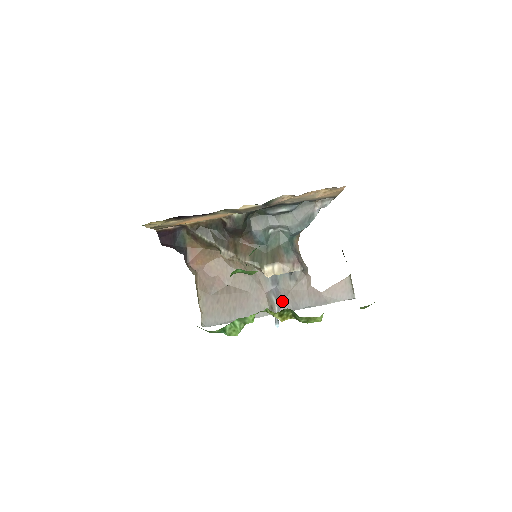
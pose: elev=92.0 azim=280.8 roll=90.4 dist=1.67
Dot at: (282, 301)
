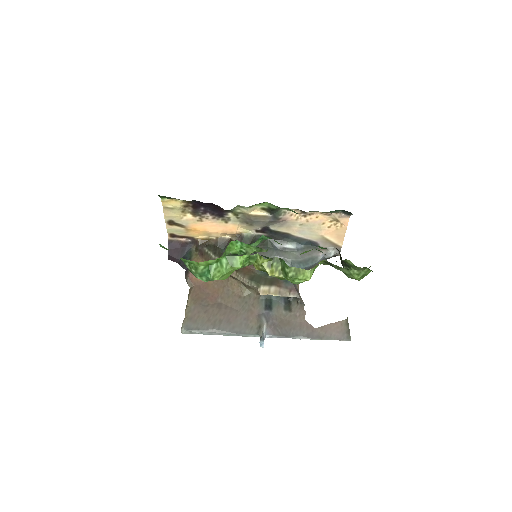
Dot at: (272, 325)
